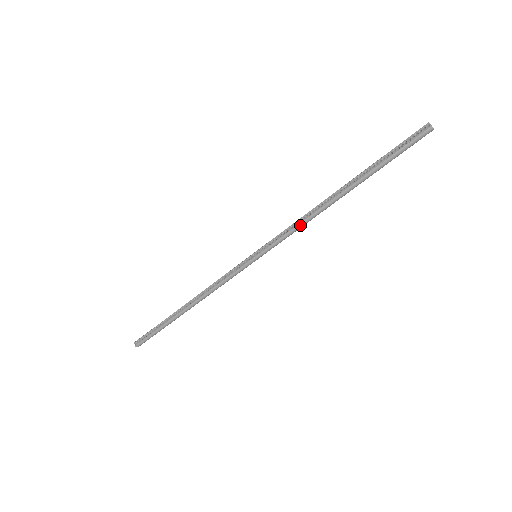
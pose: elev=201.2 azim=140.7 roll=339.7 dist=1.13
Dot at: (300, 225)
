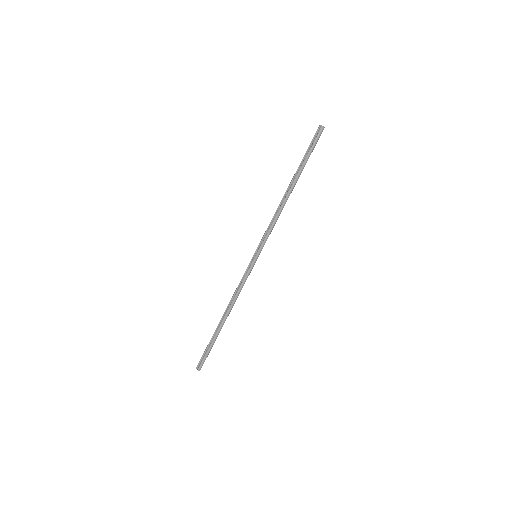
Dot at: (275, 221)
